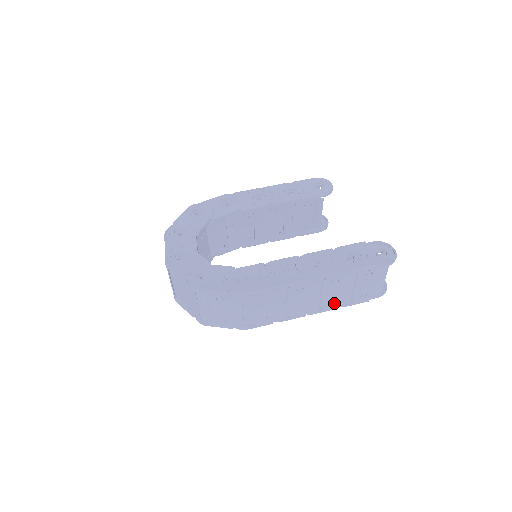
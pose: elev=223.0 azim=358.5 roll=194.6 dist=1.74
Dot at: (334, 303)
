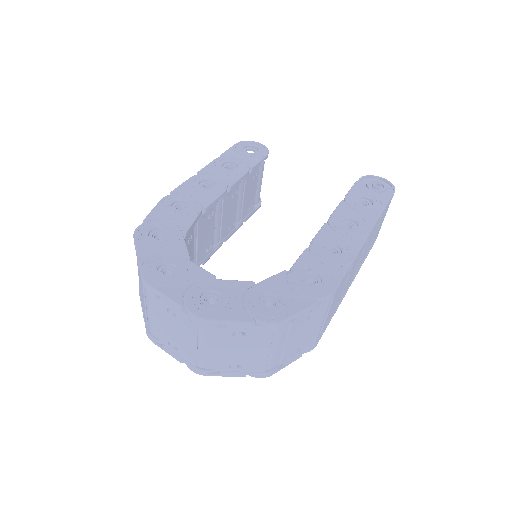
Dot at: (361, 262)
